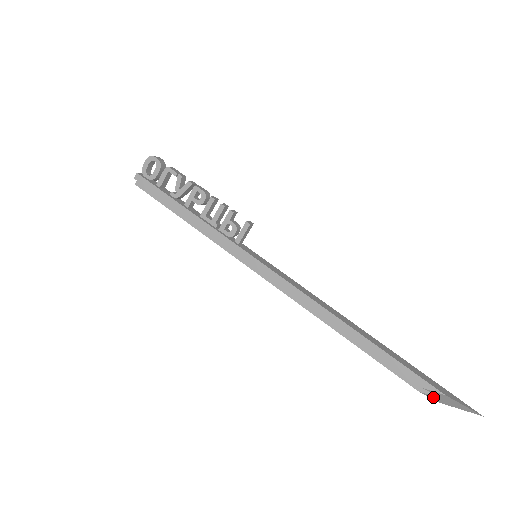
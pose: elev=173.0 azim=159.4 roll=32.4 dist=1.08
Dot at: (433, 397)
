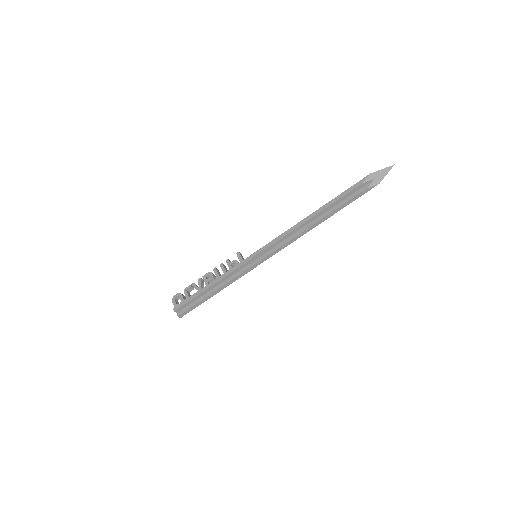
Dot at: (373, 183)
